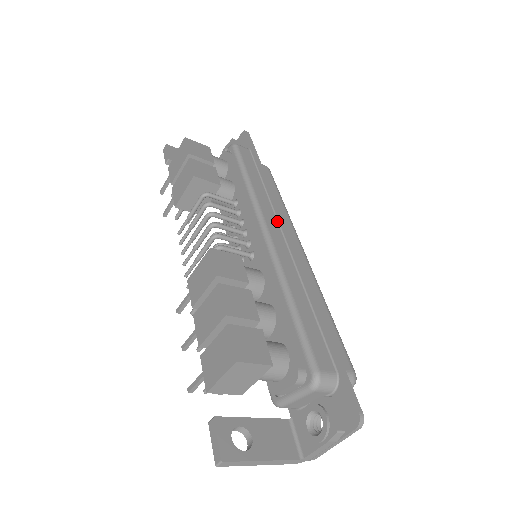
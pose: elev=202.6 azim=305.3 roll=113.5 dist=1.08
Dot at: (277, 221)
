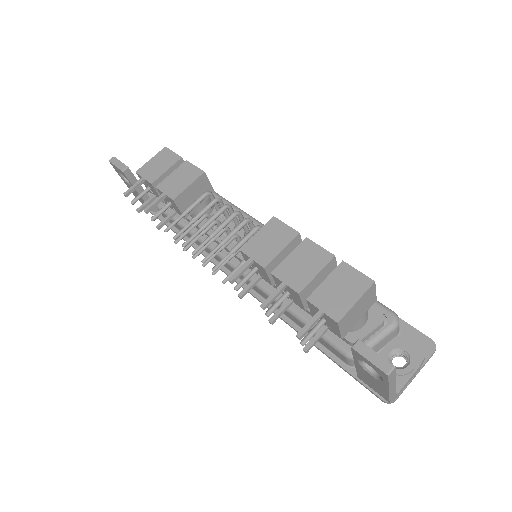
Dot at: occluded
